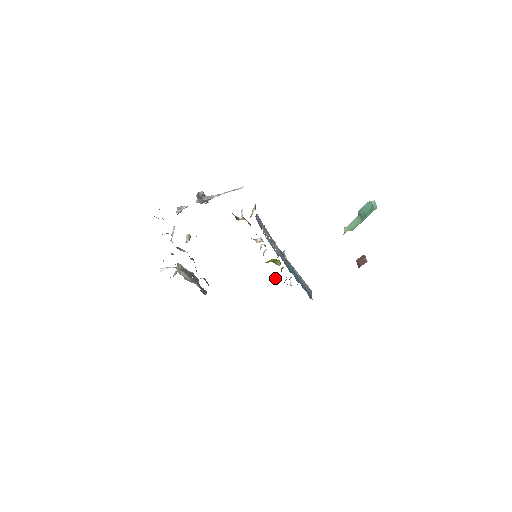
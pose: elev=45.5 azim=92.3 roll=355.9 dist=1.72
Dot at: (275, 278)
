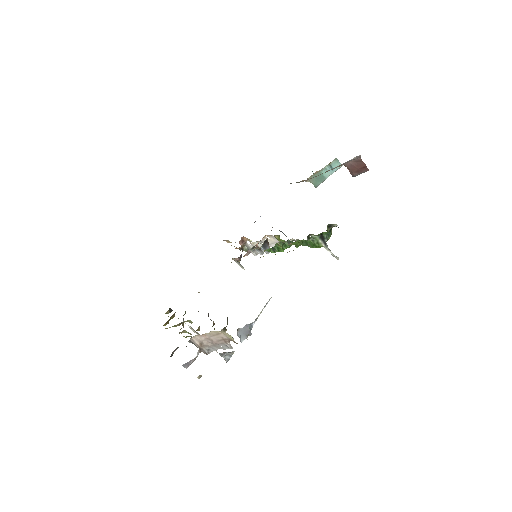
Dot at: (282, 243)
